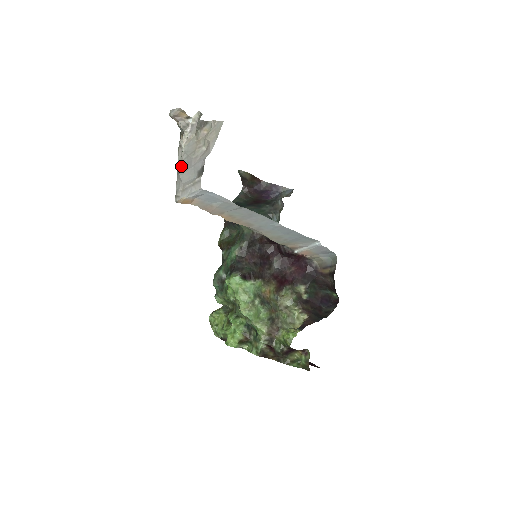
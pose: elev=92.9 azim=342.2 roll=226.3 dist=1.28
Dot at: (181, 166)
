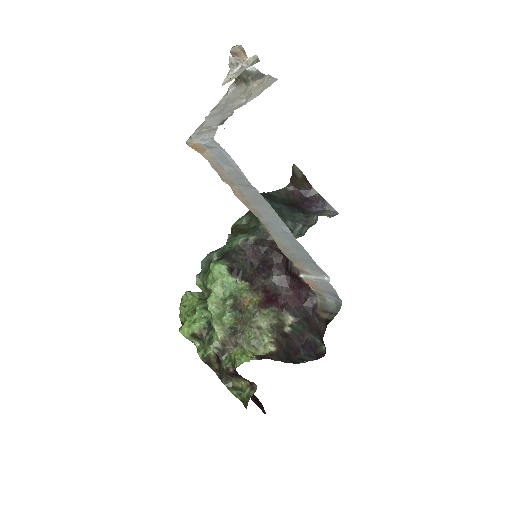
Dot at: (214, 110)
